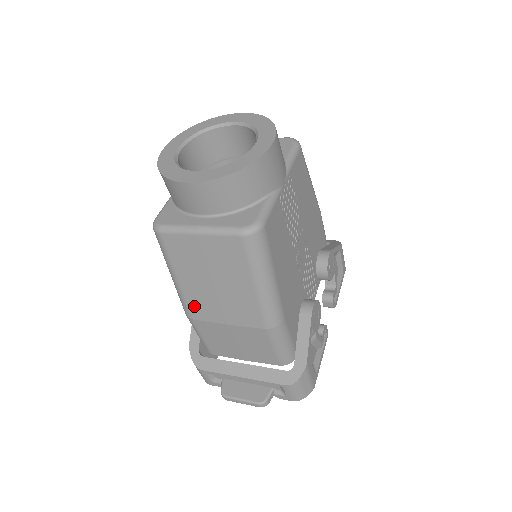
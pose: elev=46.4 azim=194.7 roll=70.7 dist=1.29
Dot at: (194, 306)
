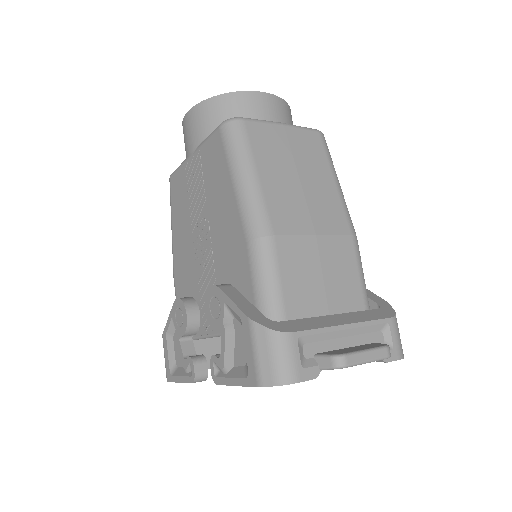
Dot at: (277, 213)
